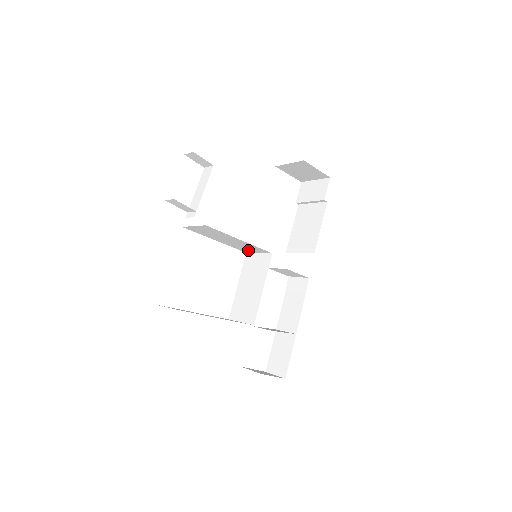
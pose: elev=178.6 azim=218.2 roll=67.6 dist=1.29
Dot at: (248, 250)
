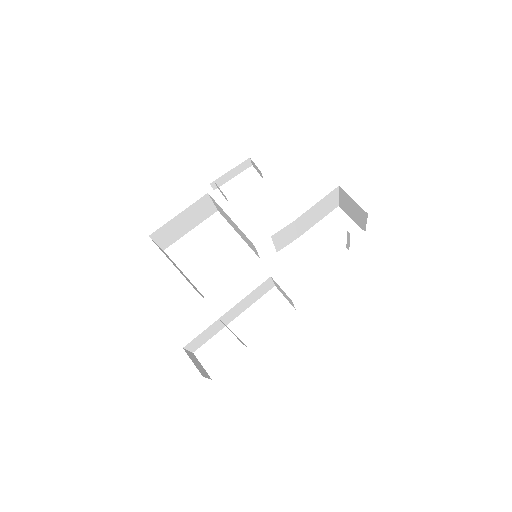
Dot at: (254, 249)
